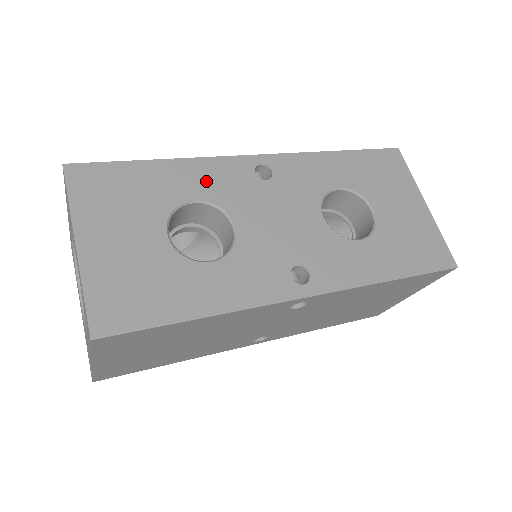
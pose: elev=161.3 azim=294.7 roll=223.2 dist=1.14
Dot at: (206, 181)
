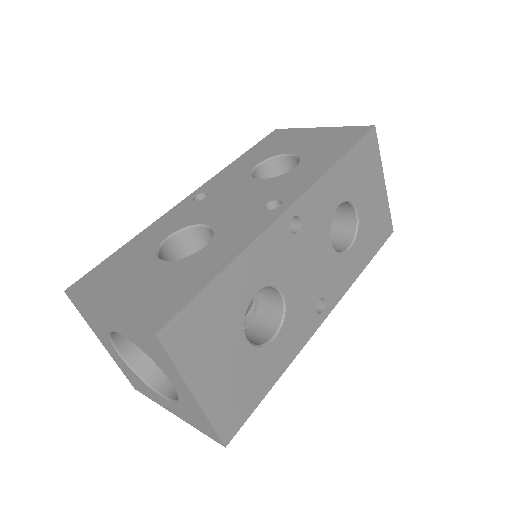
Dot at: (261, 266)
